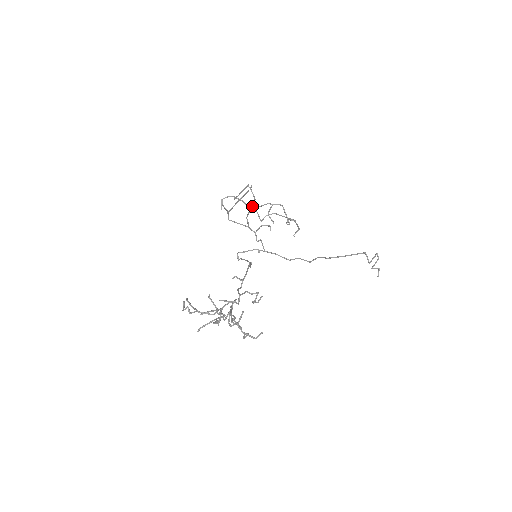
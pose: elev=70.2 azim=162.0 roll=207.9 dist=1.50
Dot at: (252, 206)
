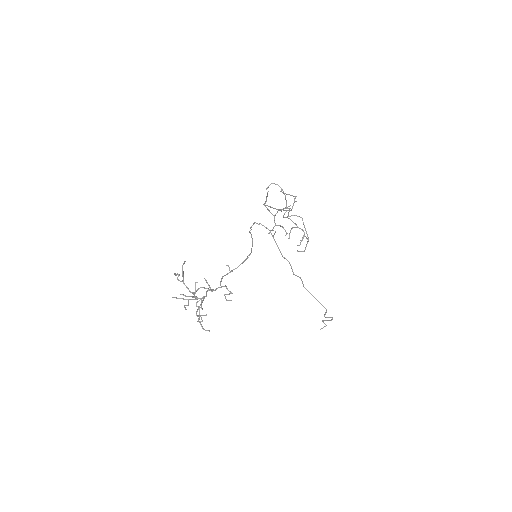
Dot at: (286, 211)
